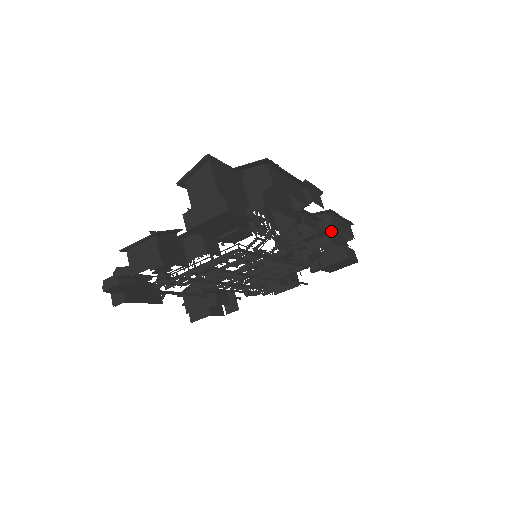
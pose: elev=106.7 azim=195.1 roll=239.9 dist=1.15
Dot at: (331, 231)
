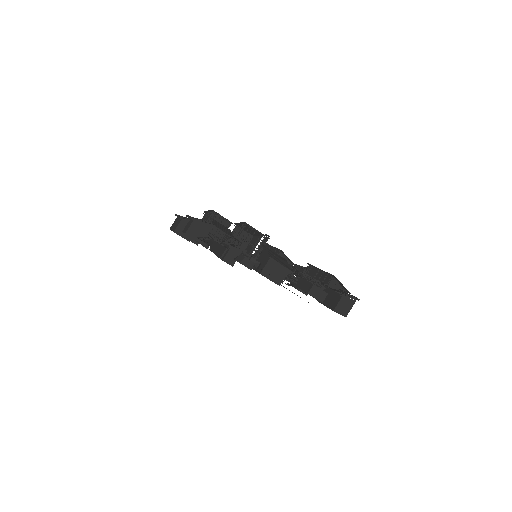
Dot at: occluded
